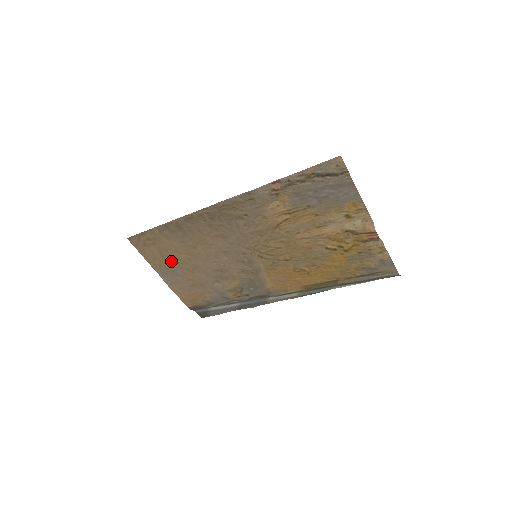
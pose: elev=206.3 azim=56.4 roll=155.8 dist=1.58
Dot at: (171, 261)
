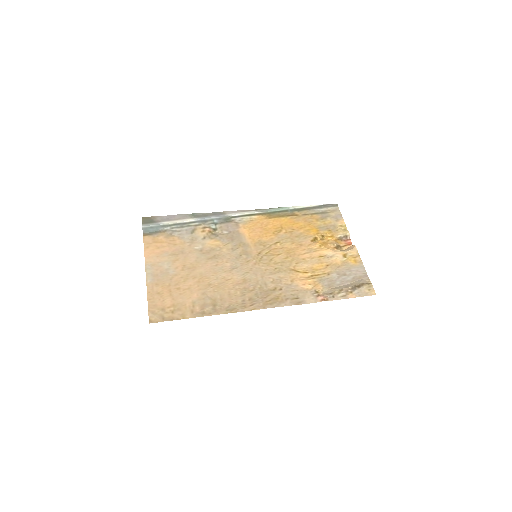
Dot at: (174, 284)
